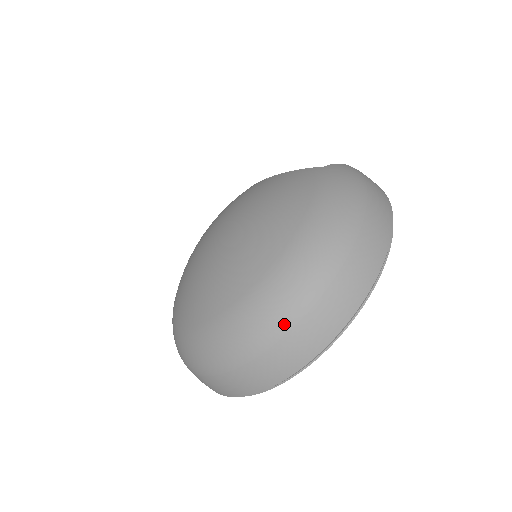
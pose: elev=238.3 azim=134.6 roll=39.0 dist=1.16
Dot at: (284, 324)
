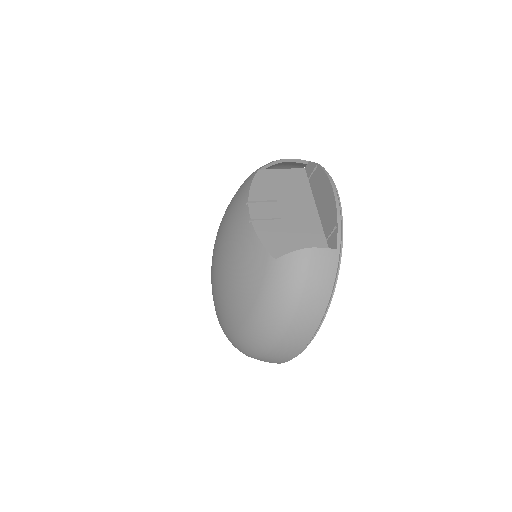
Dot at: occluded
